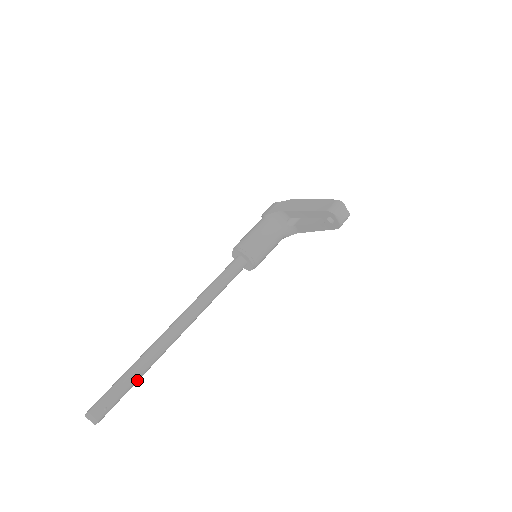
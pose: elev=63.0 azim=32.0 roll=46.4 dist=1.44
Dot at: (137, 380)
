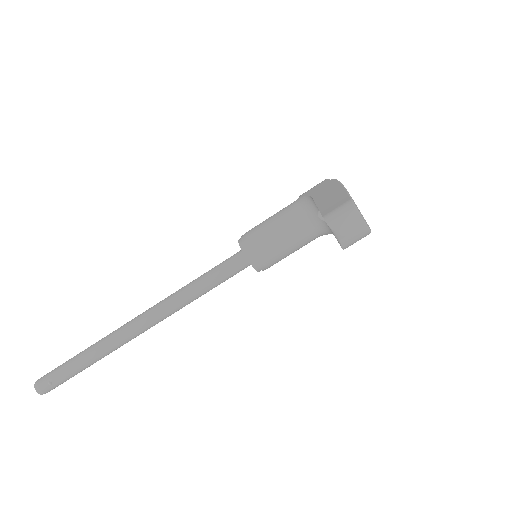
Dot at: (87, 365)
